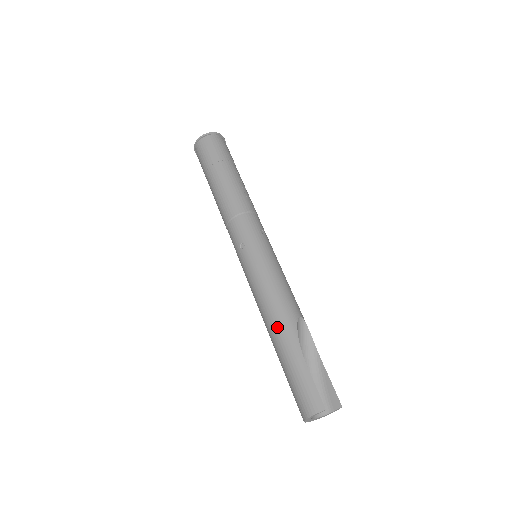
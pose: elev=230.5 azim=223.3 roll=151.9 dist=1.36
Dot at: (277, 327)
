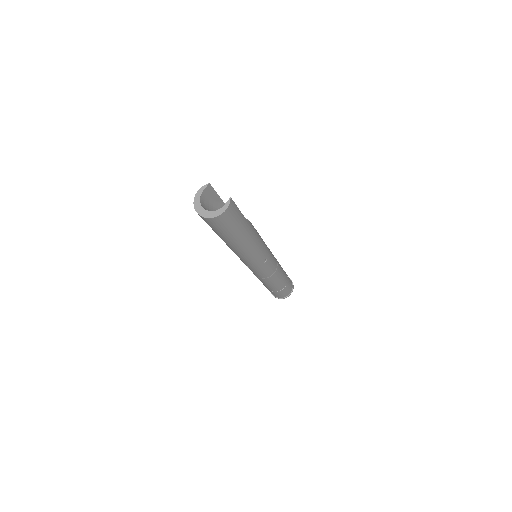
Dot at: occluded
